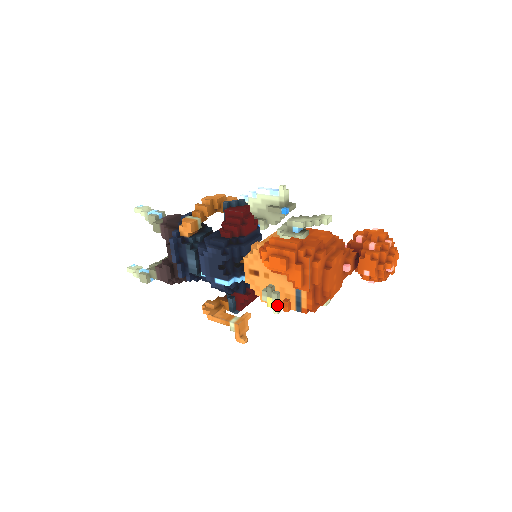
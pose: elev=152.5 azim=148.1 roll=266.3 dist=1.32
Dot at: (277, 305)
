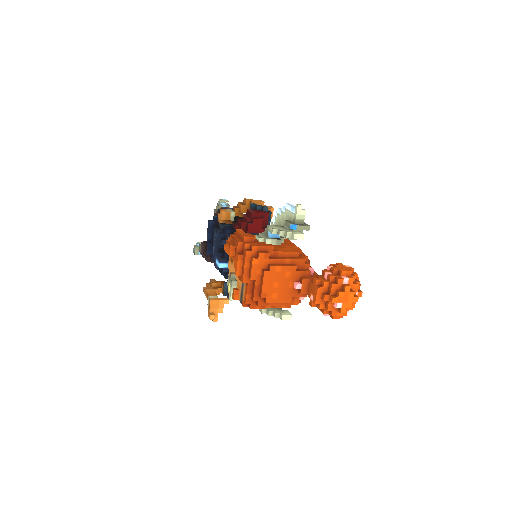
Dot at: (231, 291)
